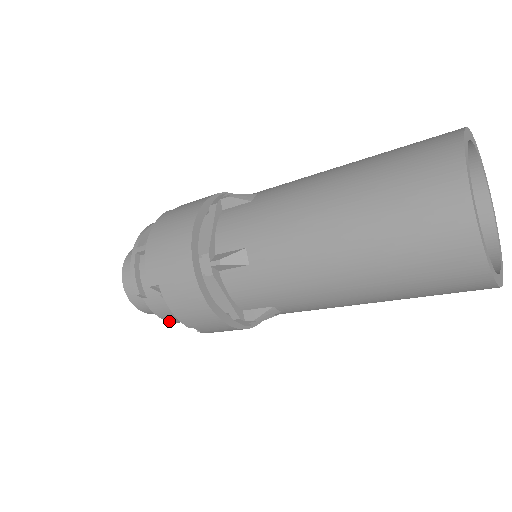
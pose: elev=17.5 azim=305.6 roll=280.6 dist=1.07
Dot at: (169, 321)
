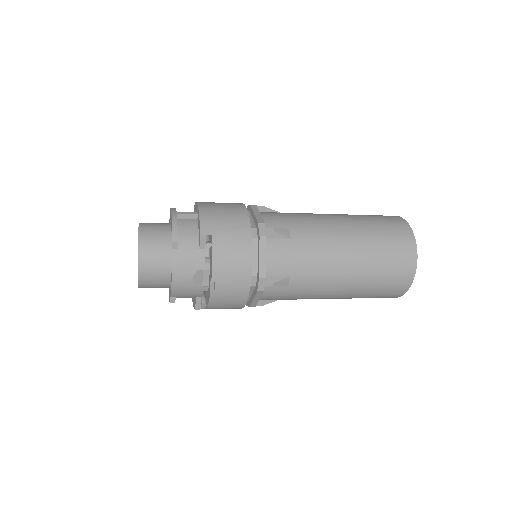
Dot at: (173, 283)
